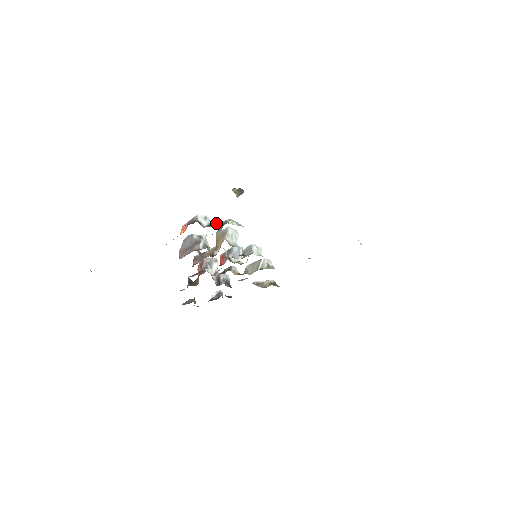
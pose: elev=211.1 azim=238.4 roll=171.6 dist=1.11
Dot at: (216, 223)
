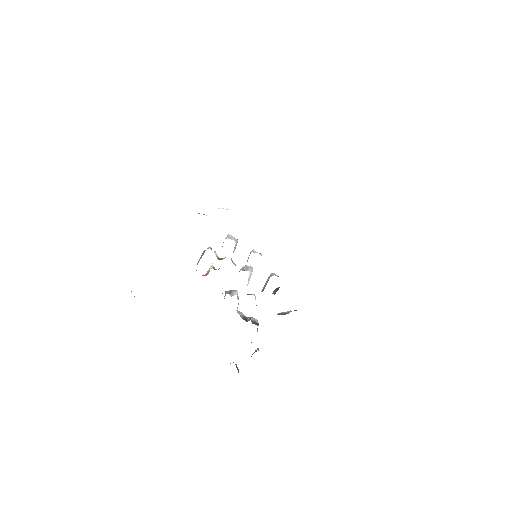
Dot at: occluded
